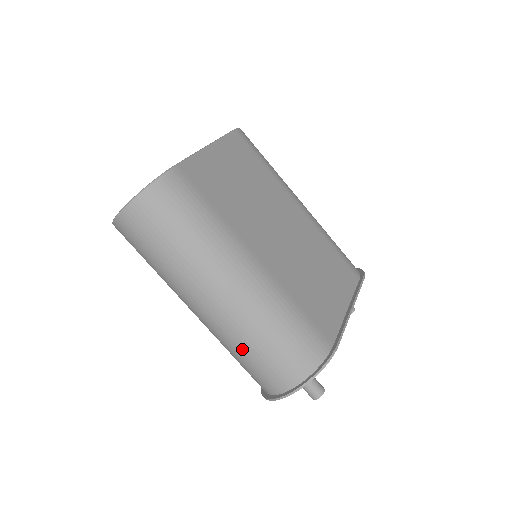
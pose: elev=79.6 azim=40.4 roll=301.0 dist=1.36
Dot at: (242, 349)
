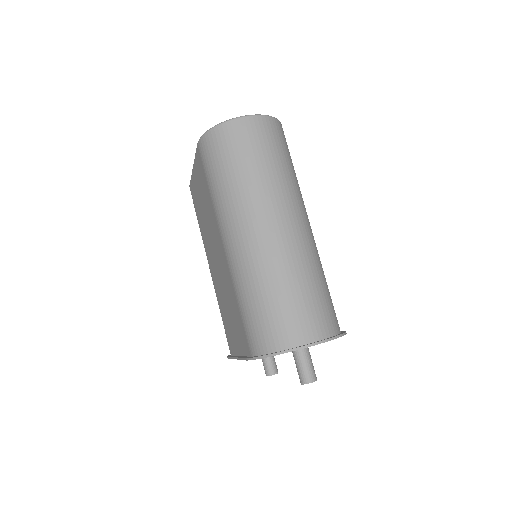
Dot at: (292, 281)
